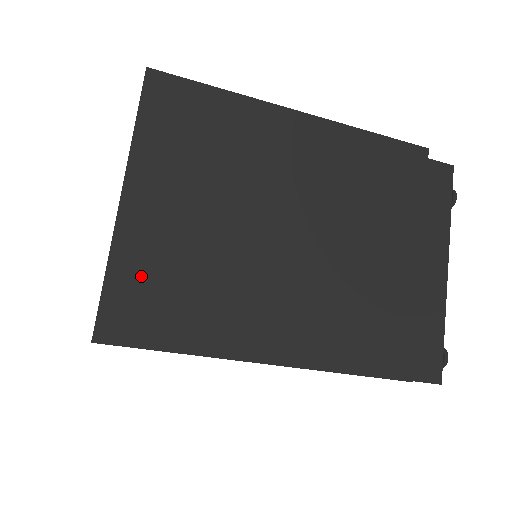
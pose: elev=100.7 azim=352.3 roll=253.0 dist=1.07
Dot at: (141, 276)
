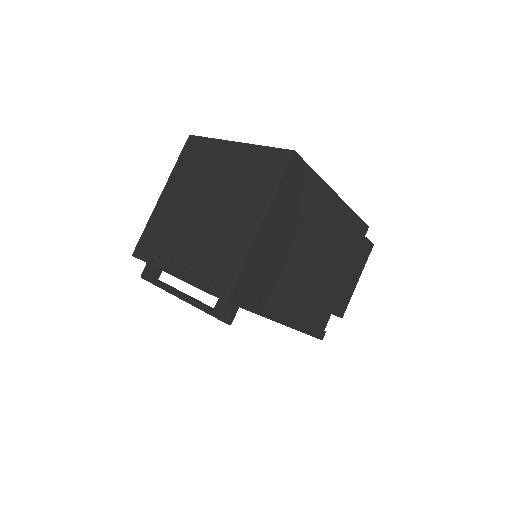
Dot at: occluded
